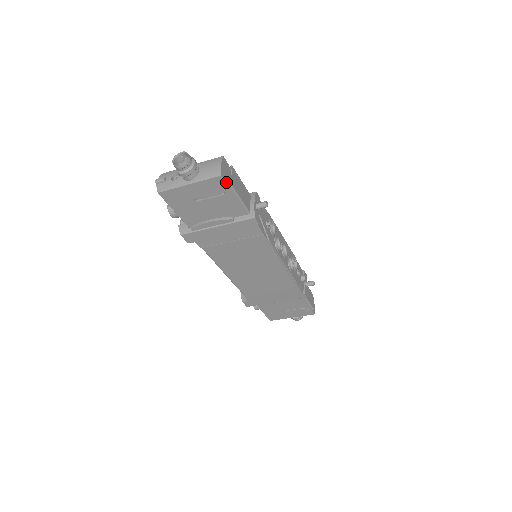
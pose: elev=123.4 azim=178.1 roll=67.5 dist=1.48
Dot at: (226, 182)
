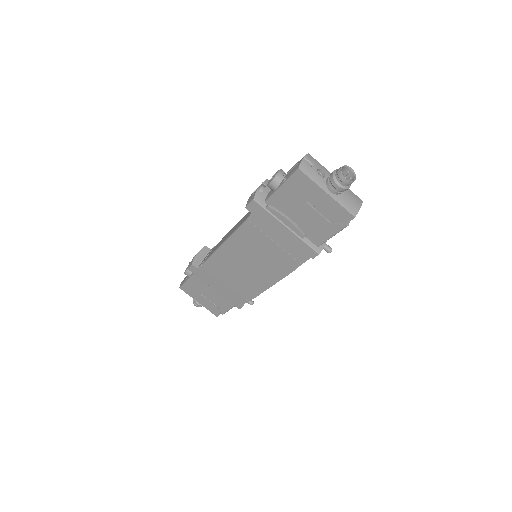
Dot at: (348, 222)
